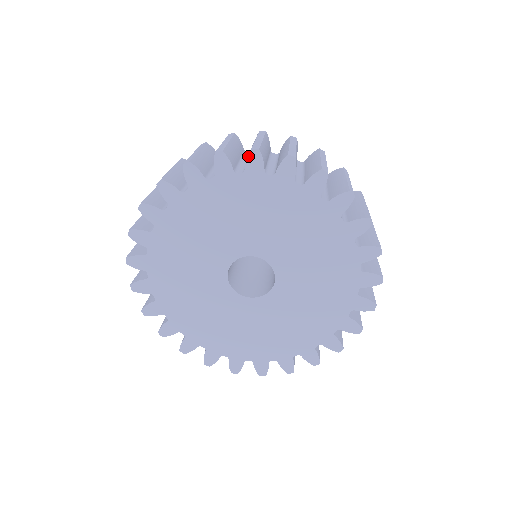
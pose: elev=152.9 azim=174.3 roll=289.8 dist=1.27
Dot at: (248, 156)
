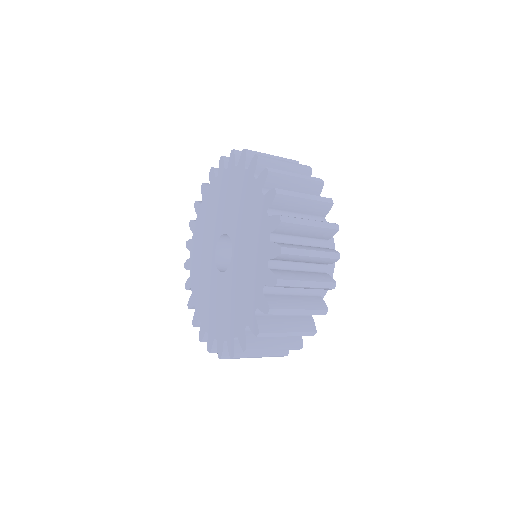
Dot at: (263, 171)
